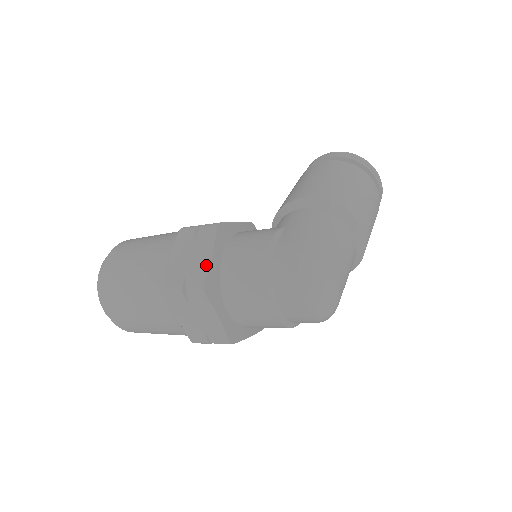
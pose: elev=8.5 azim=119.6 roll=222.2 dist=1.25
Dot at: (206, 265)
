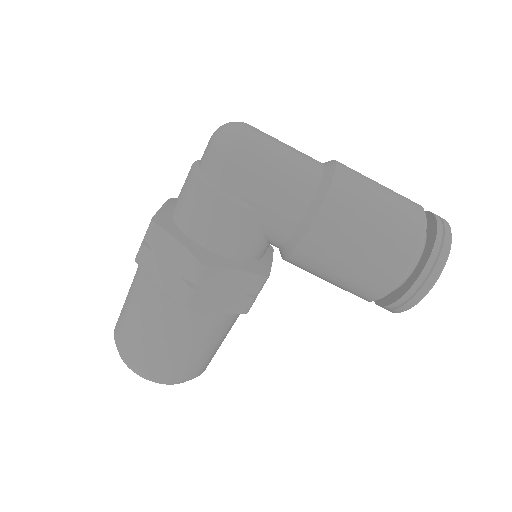
Dot at: occluded
